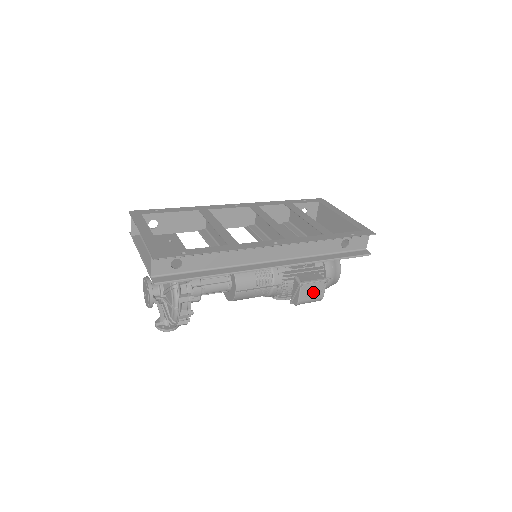
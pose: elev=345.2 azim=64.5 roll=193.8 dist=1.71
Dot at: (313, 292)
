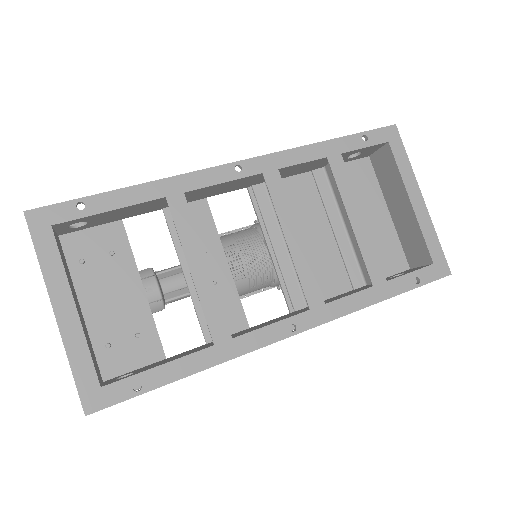
Dot at: occluded
